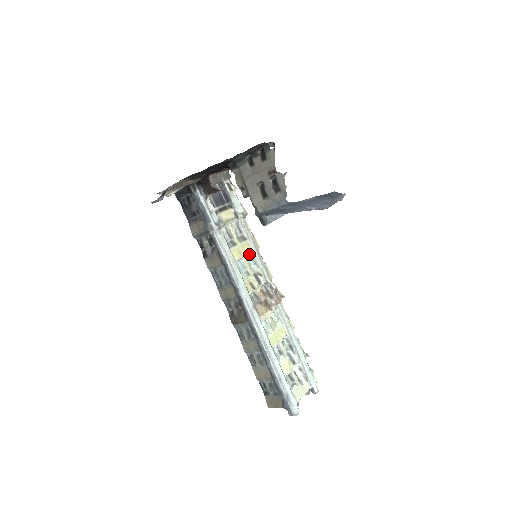
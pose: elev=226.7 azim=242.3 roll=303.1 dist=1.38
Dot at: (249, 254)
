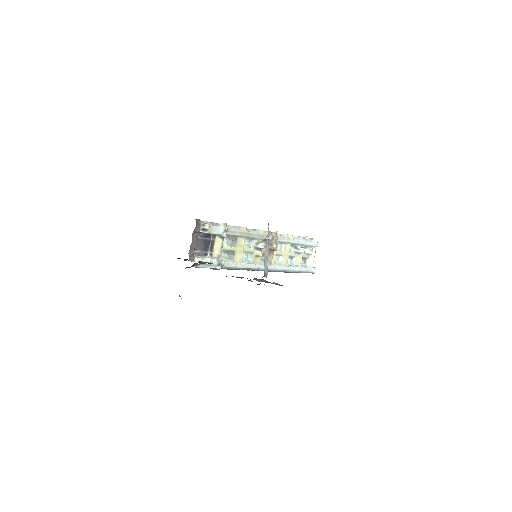
Dot at: (244, 241)
